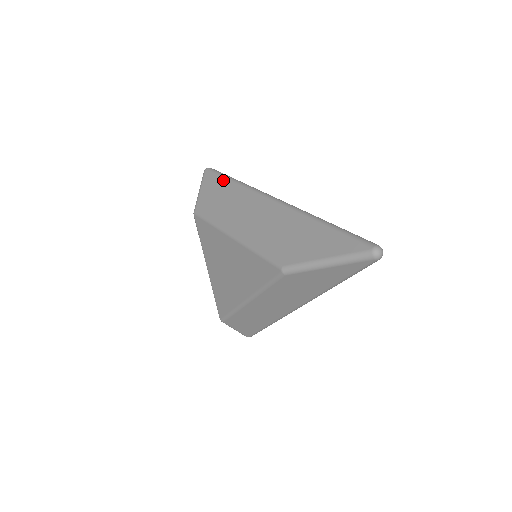
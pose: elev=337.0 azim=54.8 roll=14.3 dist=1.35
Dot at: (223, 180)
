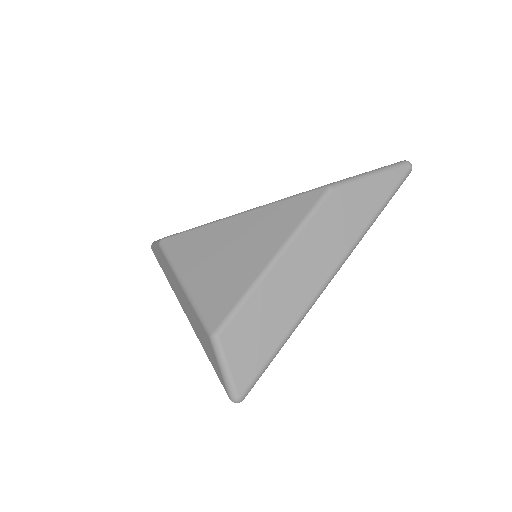
Dot at: occluded
